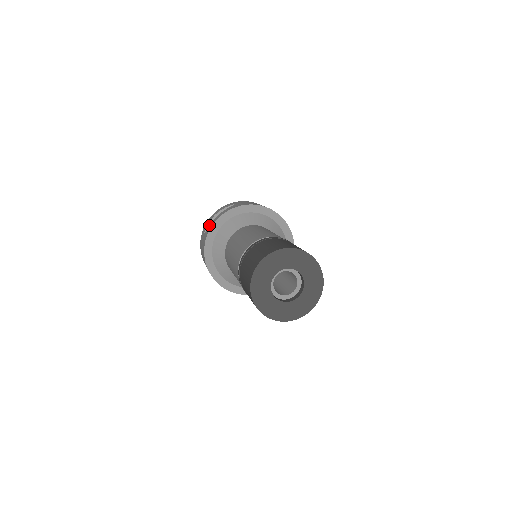
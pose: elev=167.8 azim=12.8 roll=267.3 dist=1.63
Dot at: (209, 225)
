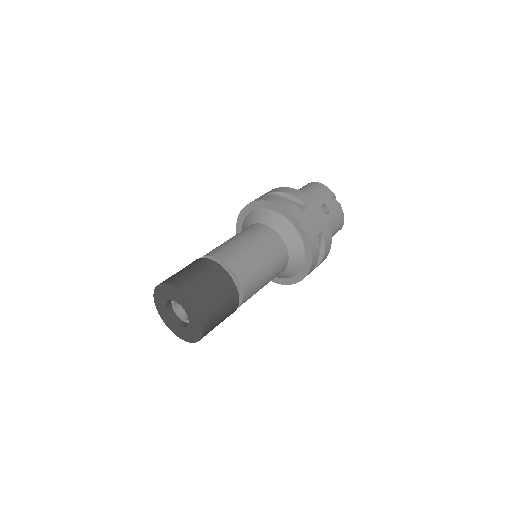
Dot at: occluded
